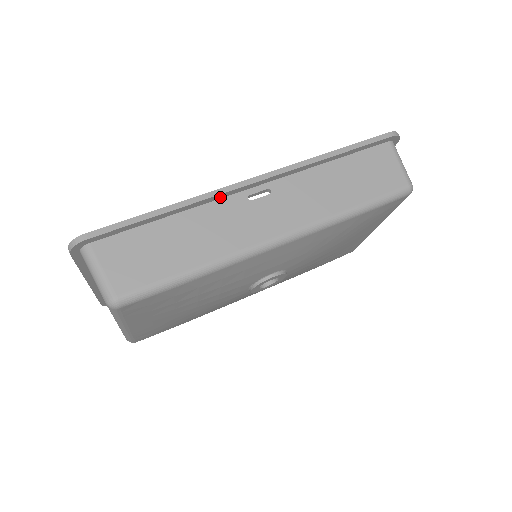
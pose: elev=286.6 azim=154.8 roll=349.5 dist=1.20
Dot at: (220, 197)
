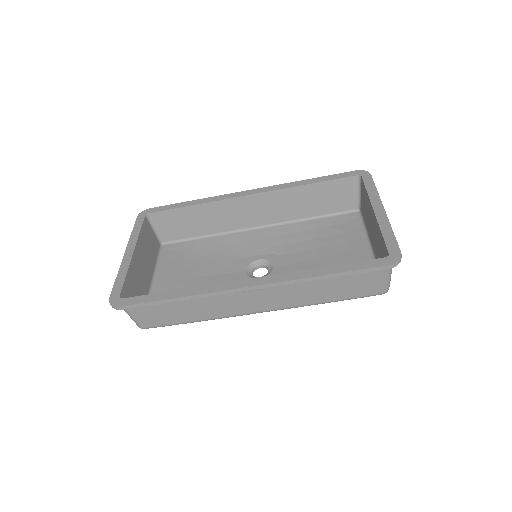
Dot at: (219, 291)
